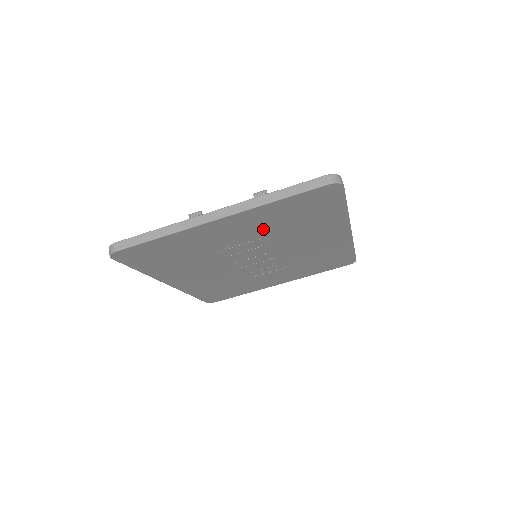
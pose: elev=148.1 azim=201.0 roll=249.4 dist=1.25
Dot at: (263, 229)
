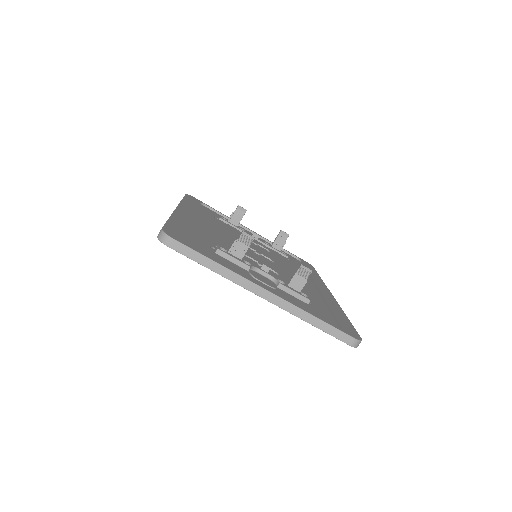
Dot at: occluded
